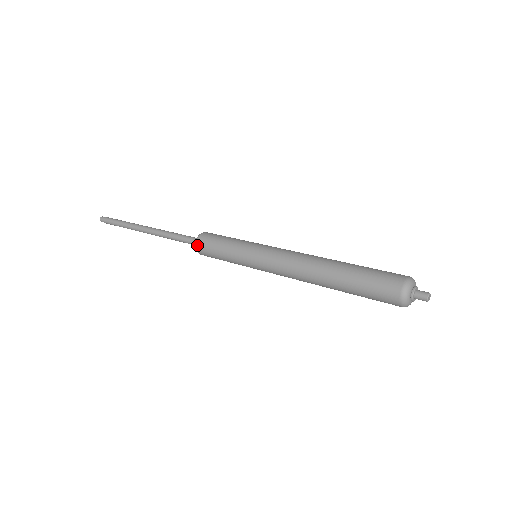
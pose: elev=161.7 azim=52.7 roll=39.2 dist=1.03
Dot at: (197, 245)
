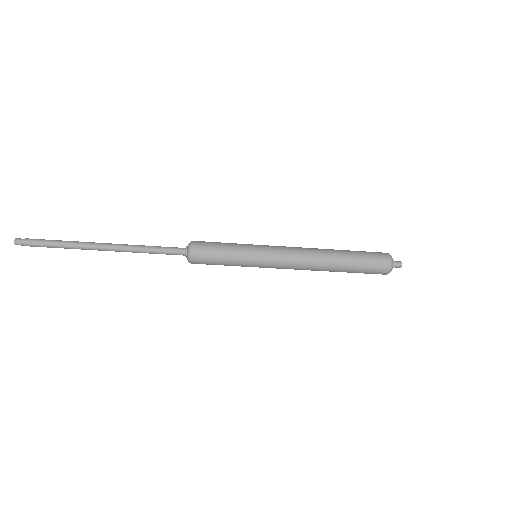
Dot at: (194, 242)
